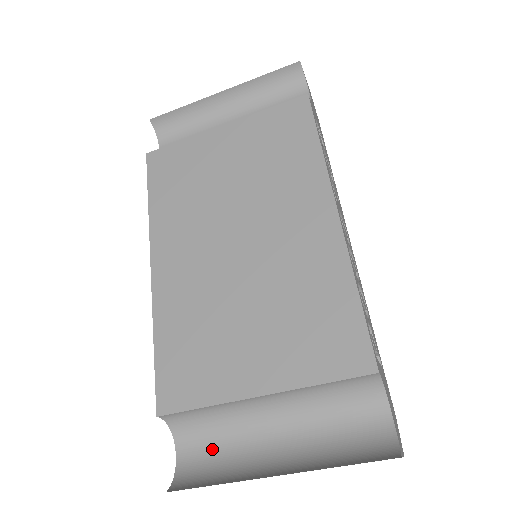
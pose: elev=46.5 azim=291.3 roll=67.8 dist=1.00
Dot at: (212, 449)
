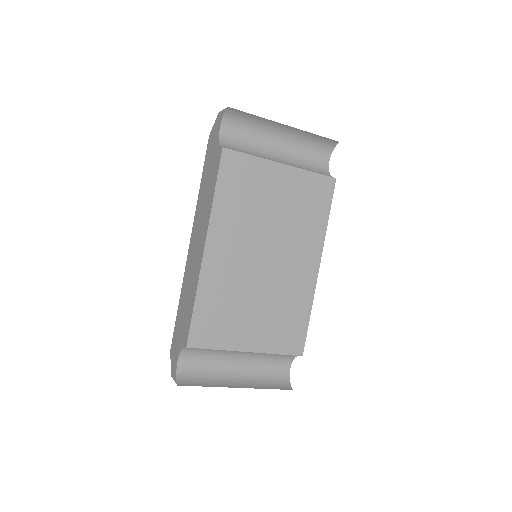
Dot at: (200, 364)
